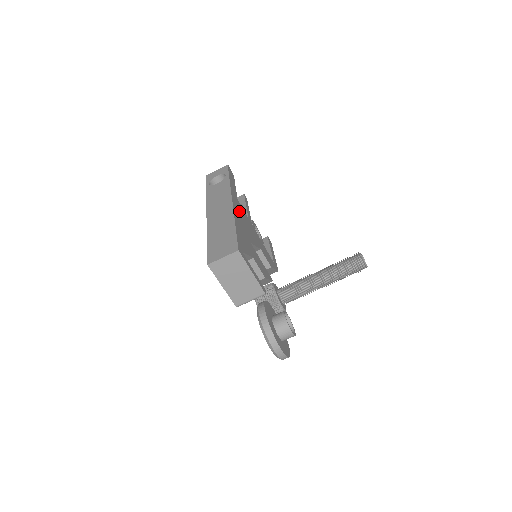
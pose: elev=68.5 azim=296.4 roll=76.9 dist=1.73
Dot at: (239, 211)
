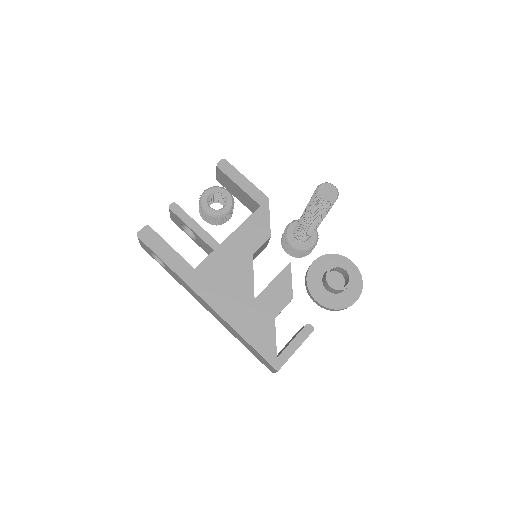
Dot at: (215, 288)
